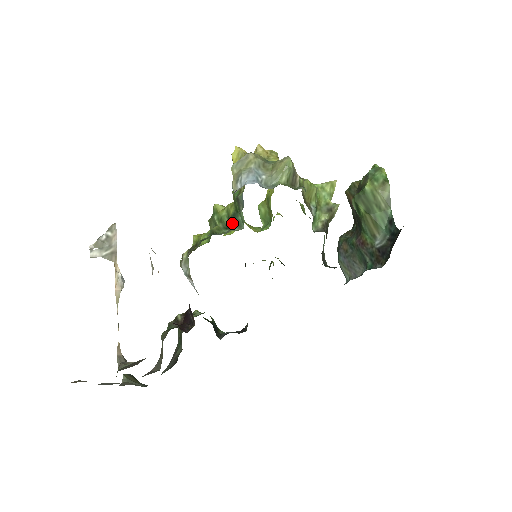
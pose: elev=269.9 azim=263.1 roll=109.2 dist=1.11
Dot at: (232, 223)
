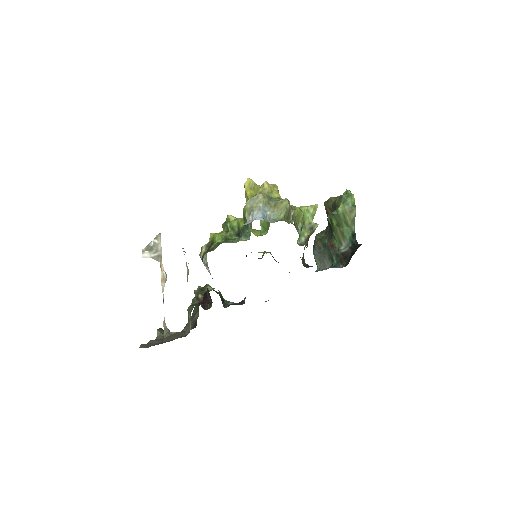
Dot at: (241, 234)
